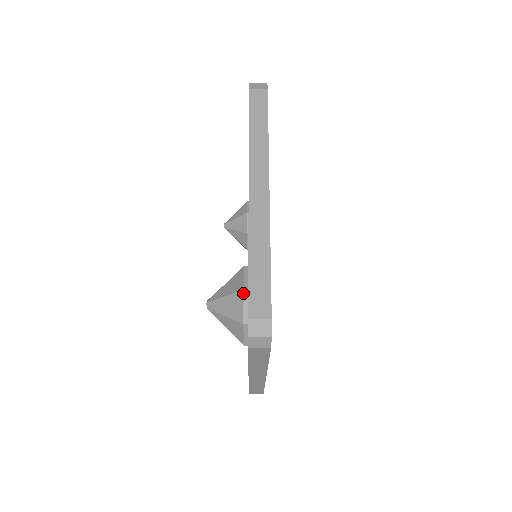
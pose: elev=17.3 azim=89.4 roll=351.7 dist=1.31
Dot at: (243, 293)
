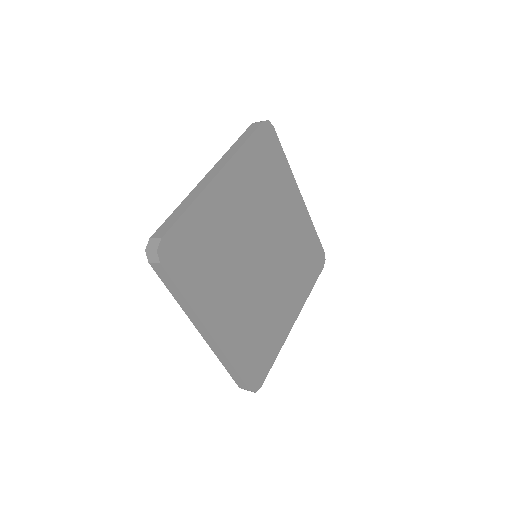
Dot at: occluded
